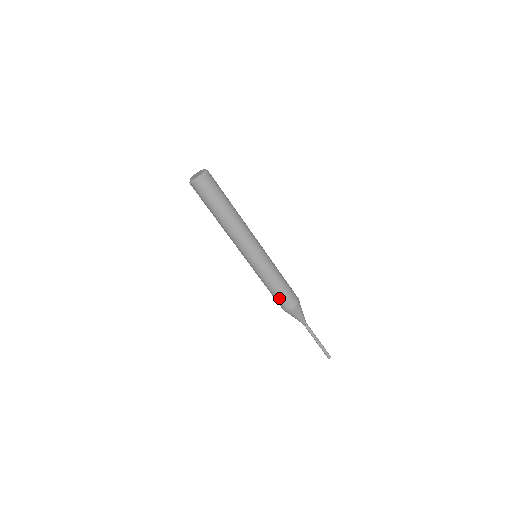
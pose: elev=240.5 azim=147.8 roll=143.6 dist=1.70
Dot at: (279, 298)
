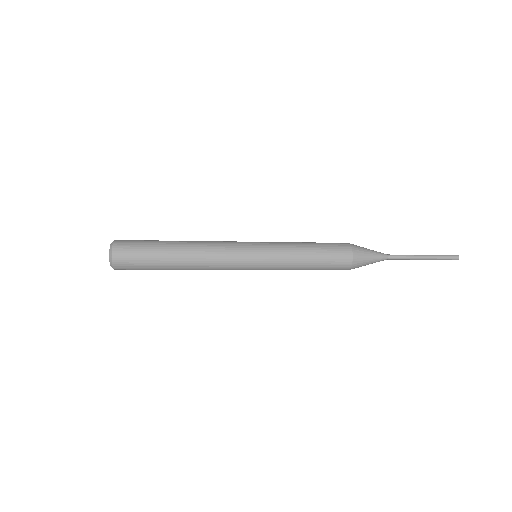
Dot at: occluded
